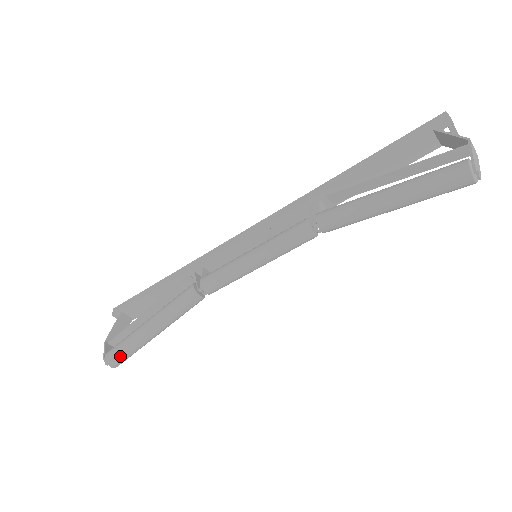
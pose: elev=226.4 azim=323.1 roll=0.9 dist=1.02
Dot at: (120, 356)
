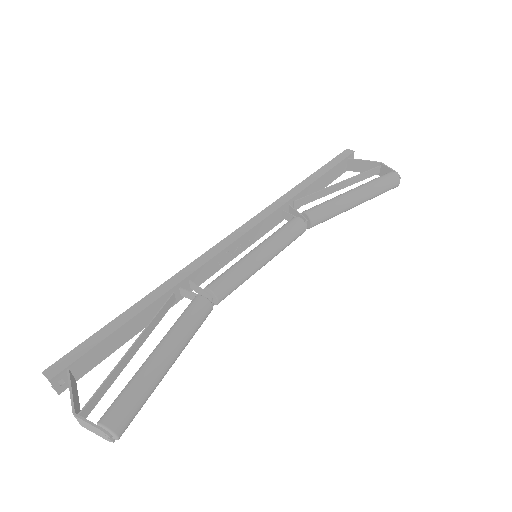
Dot at: (132, 414)
